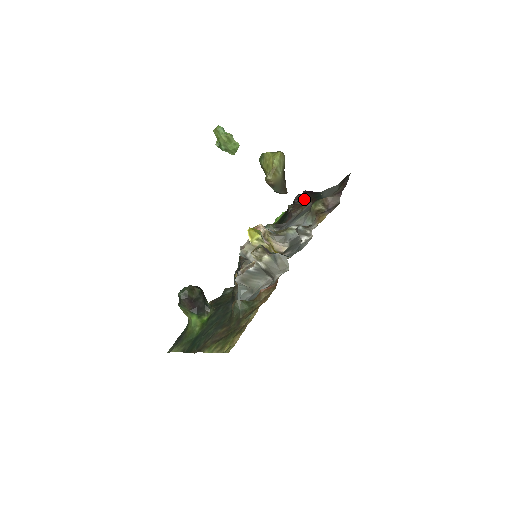
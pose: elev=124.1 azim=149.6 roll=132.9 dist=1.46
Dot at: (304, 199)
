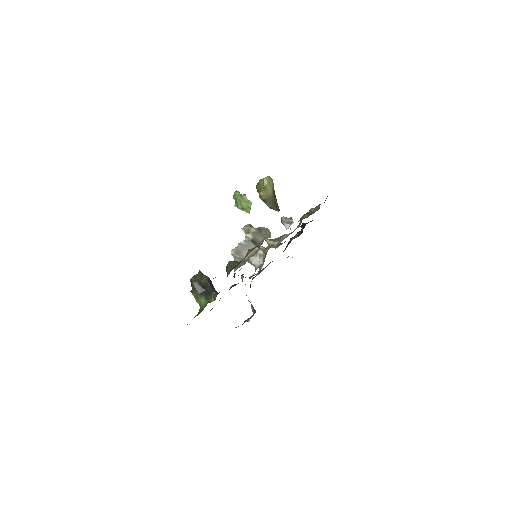
Dot at: occluded
